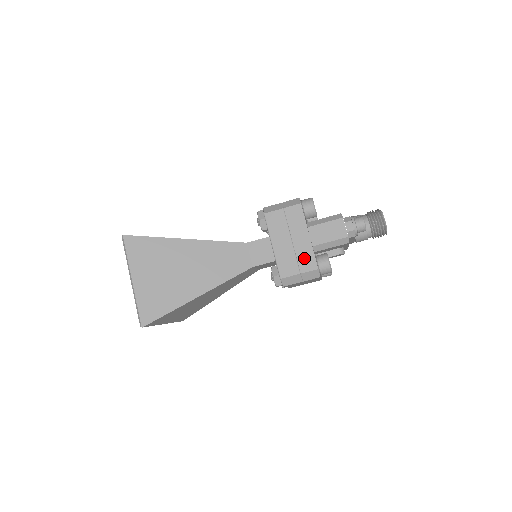
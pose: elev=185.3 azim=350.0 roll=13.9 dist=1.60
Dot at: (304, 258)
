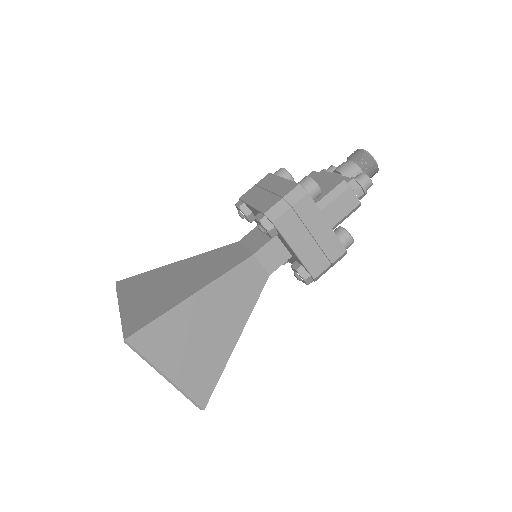
Dot at: (330, 248)
